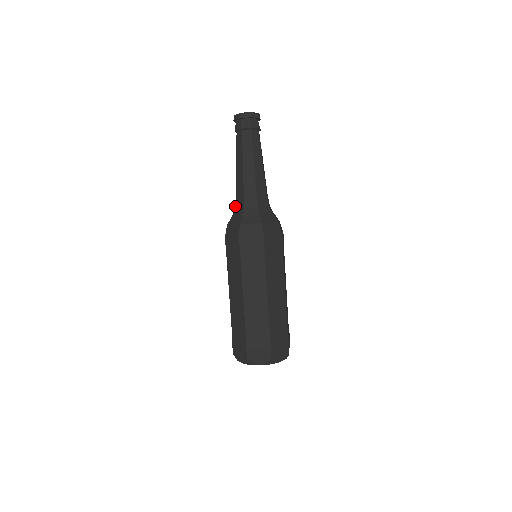
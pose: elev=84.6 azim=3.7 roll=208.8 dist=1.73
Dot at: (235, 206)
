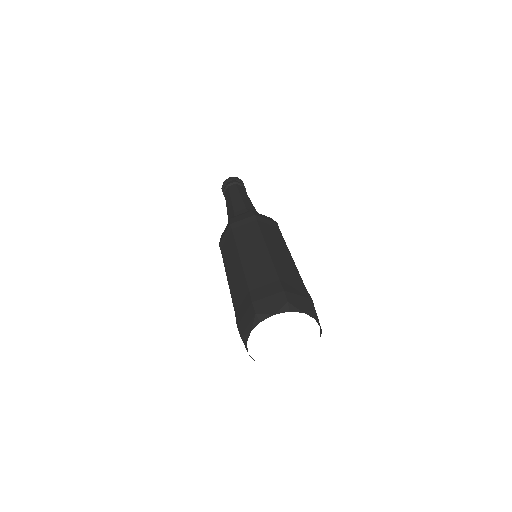
Dot at: occluded
